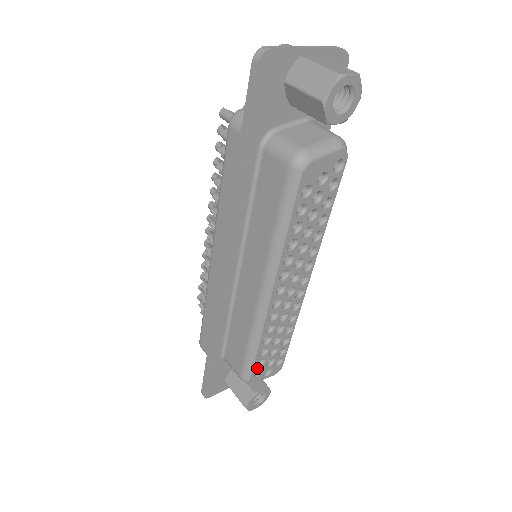
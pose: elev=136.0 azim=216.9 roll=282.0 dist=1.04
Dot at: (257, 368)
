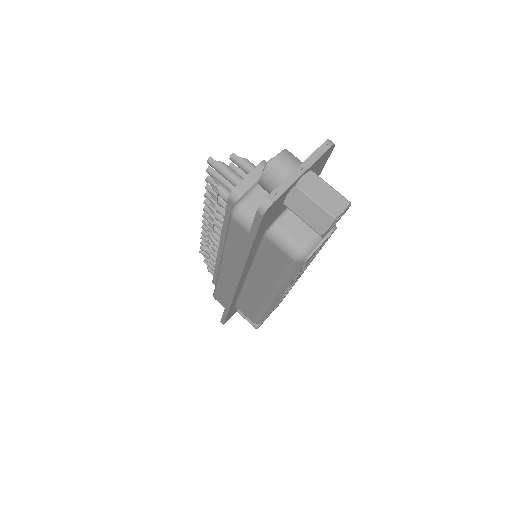
Dot at: occluded
